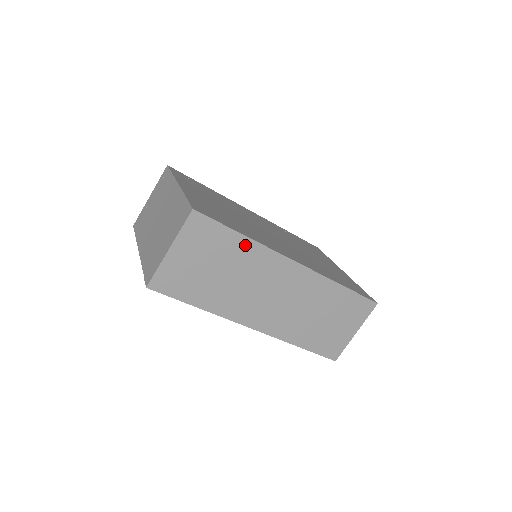
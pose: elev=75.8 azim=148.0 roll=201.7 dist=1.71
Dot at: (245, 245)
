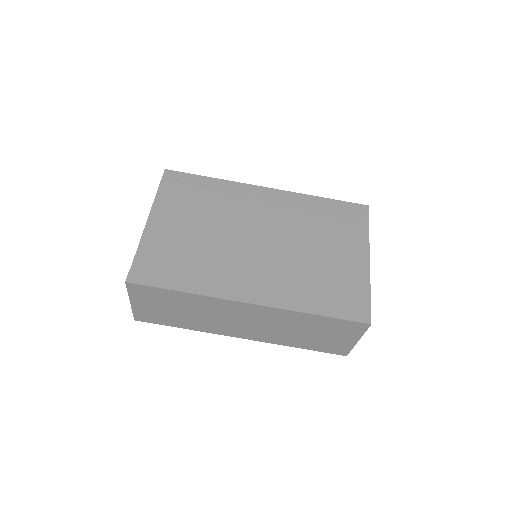
Dot at: (188, 297)
